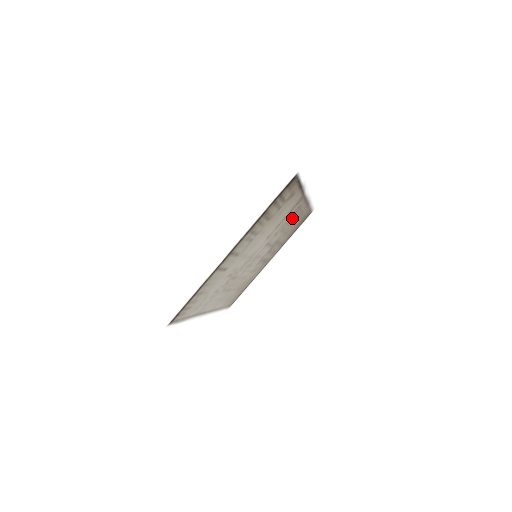
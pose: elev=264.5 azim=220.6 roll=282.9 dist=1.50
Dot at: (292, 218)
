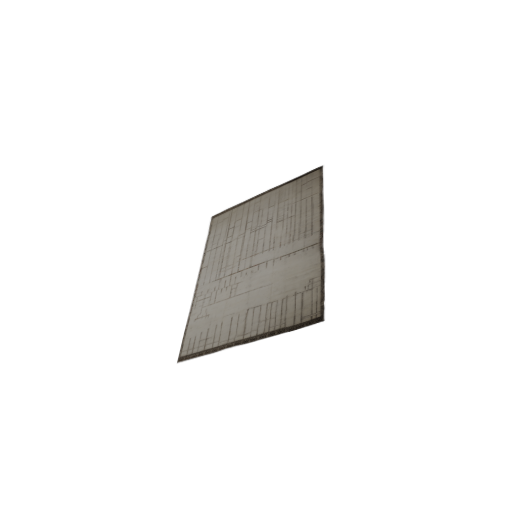
Dot at: (301, 224)
